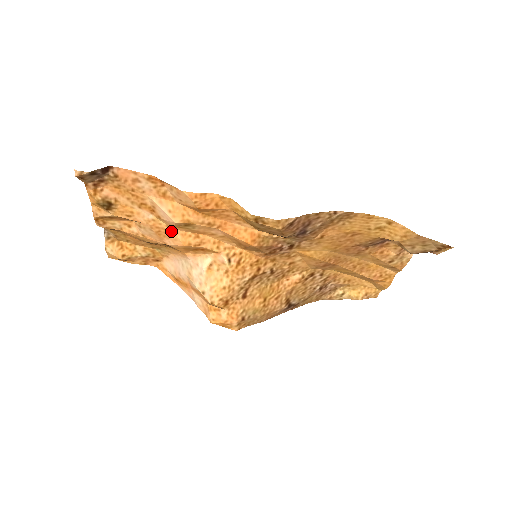
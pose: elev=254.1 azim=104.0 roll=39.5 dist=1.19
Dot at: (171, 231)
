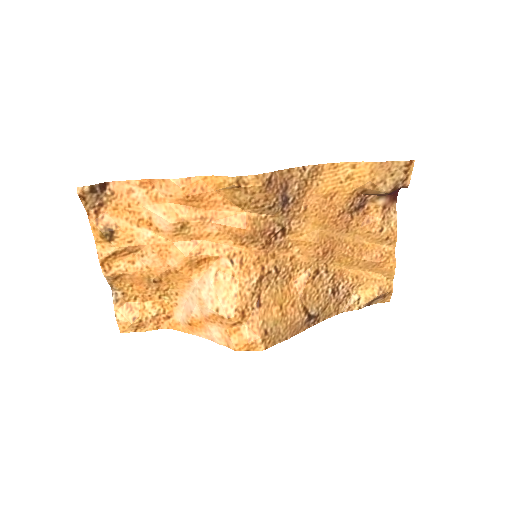
Dot at: (171, 246)
